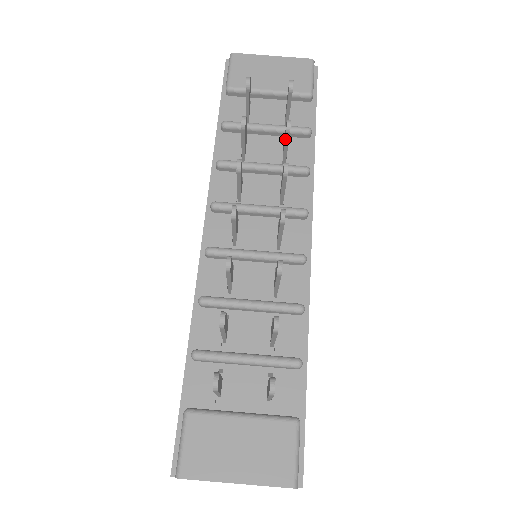
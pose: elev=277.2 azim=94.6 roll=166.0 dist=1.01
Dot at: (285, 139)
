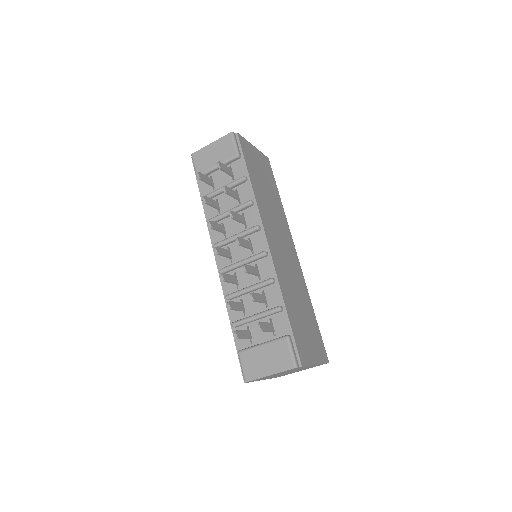
Dot at: (229, 195)
